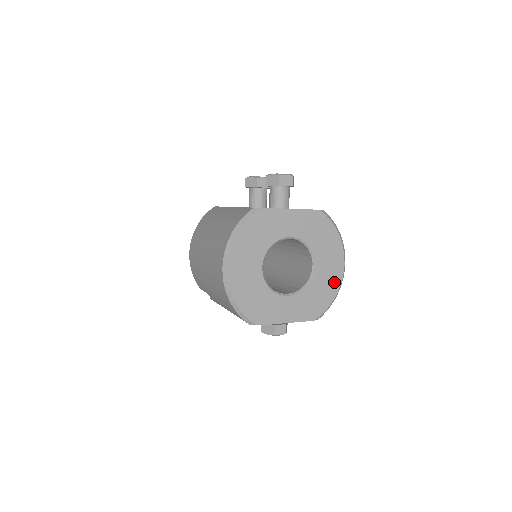
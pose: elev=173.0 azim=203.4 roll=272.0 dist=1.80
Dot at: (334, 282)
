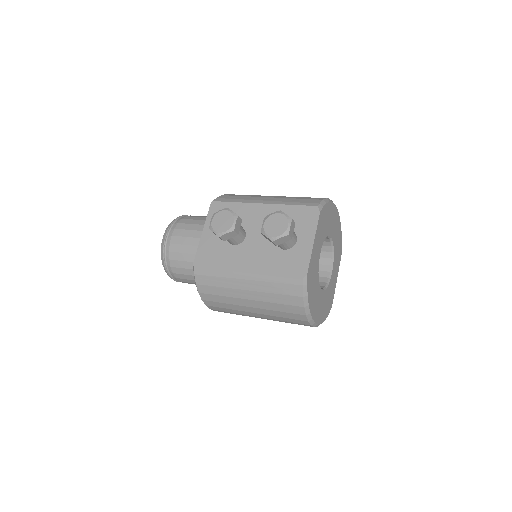
Dot at: (338, 225)
